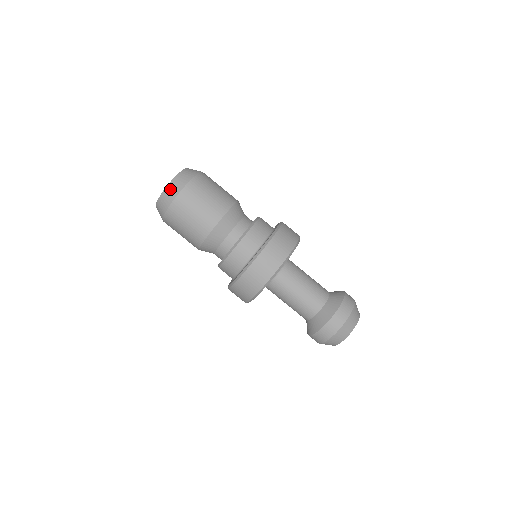
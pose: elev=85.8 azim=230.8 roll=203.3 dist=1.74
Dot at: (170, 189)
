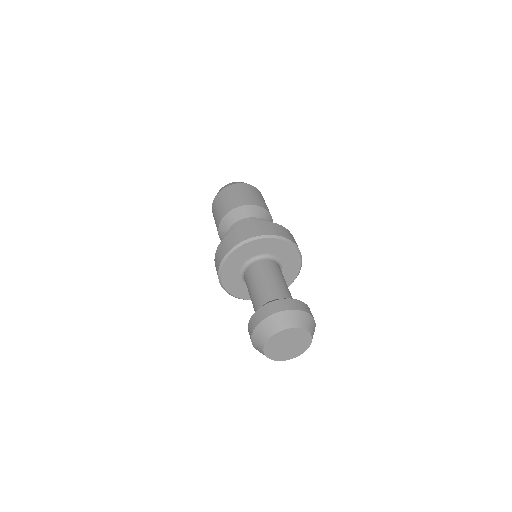
Dot at: occluded
